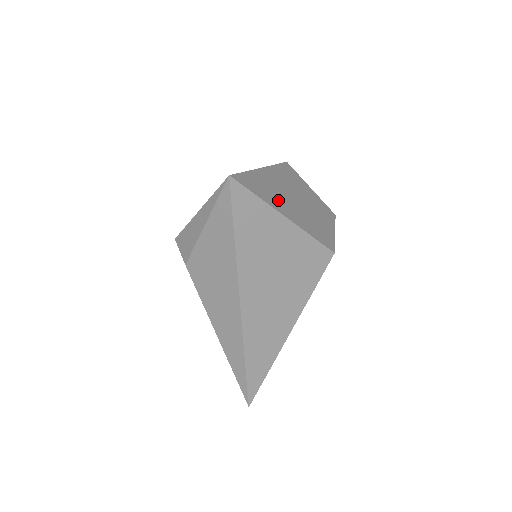
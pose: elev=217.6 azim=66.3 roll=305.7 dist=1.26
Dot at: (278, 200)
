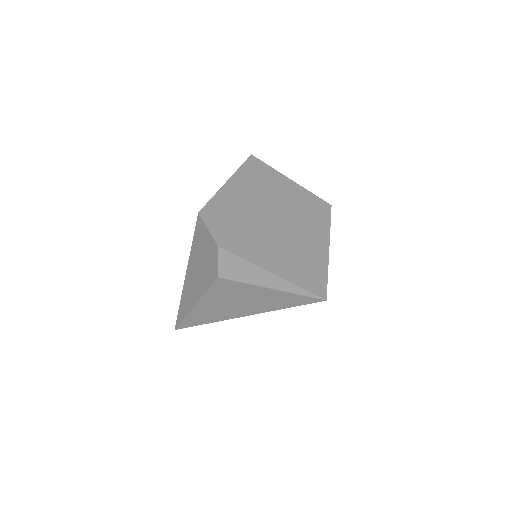
Dot at: occluded
